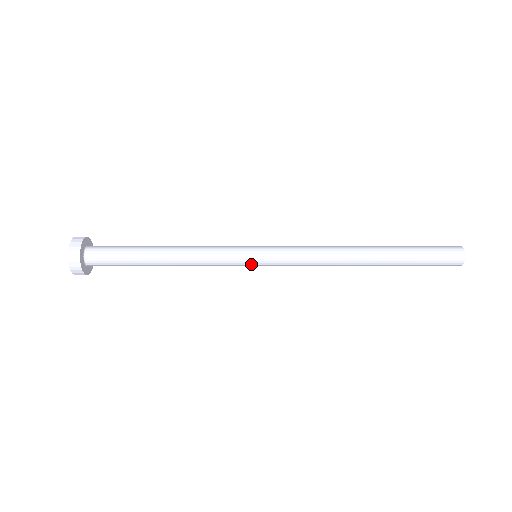
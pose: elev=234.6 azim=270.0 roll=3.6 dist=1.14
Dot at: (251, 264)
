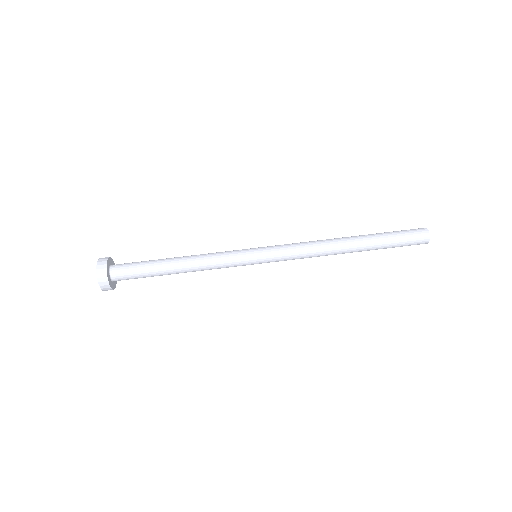
Dot at: (252, 256)
